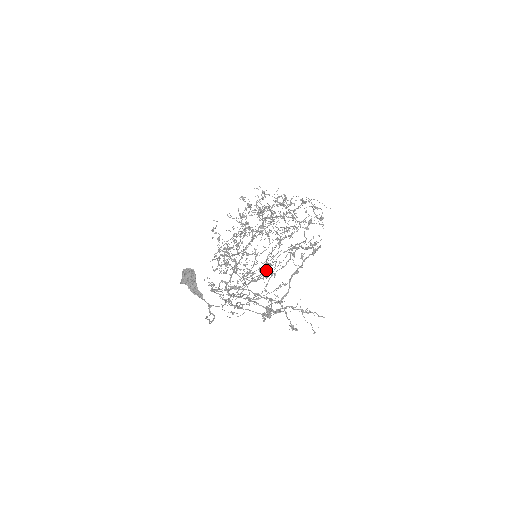
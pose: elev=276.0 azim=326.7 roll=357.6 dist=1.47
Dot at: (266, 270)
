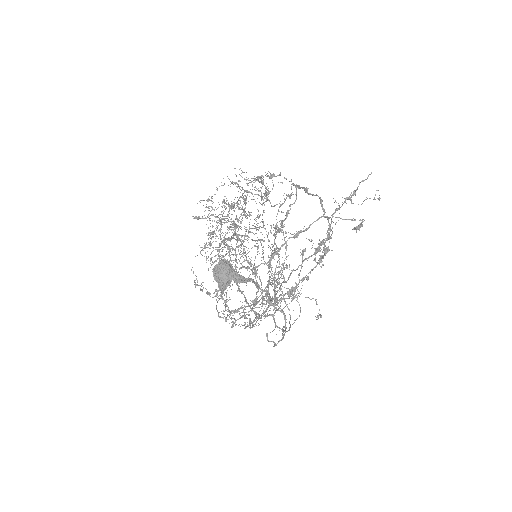
Dot at: occluded
